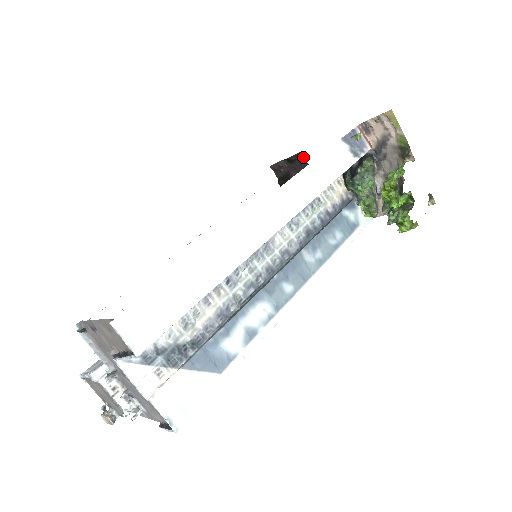
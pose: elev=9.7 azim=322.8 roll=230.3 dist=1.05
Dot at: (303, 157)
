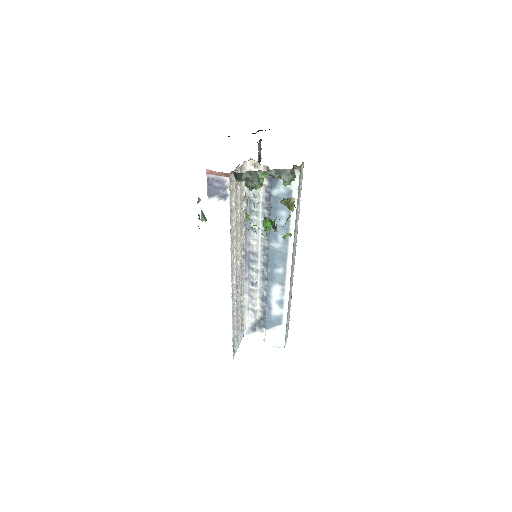
Dot at: occluded
